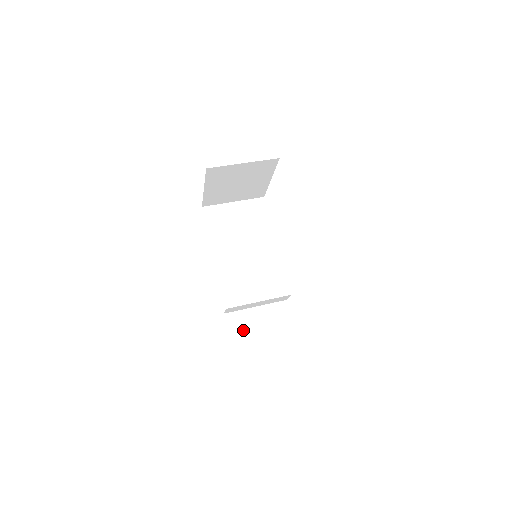
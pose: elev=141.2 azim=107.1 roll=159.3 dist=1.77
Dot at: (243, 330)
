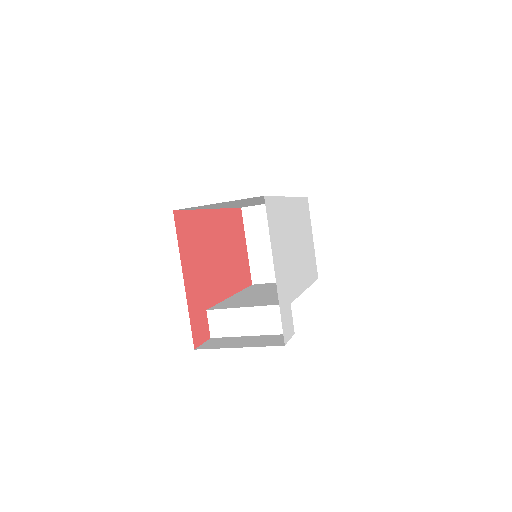
Dot at: (218, 345)
